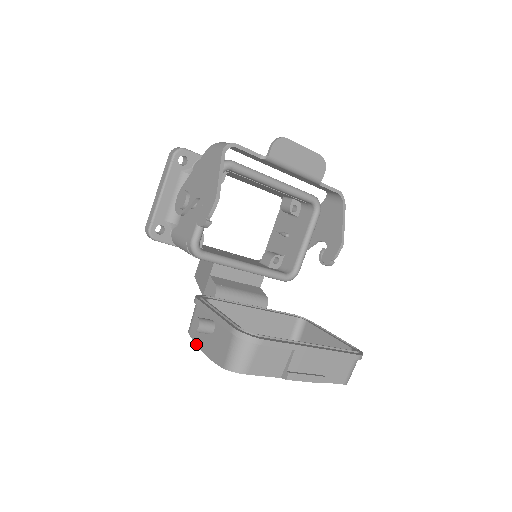
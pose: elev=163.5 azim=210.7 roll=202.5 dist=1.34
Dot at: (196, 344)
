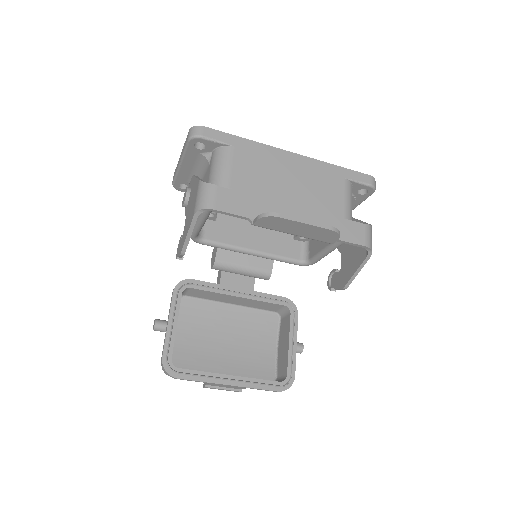
Dot at: occluded
